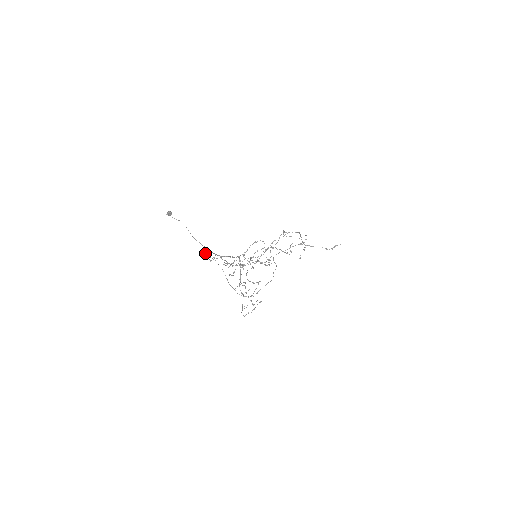
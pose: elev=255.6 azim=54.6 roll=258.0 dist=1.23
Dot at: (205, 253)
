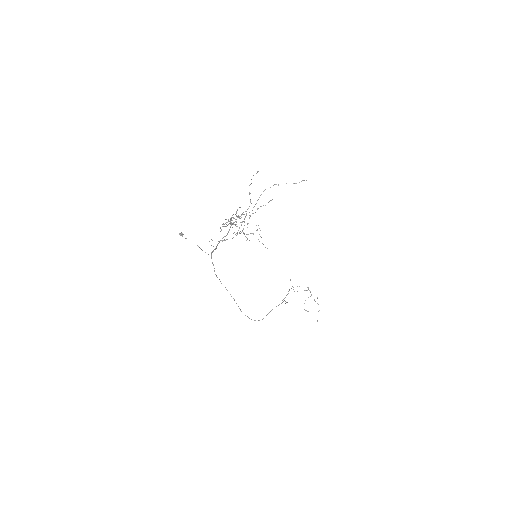
Dot at: (215, 274)
